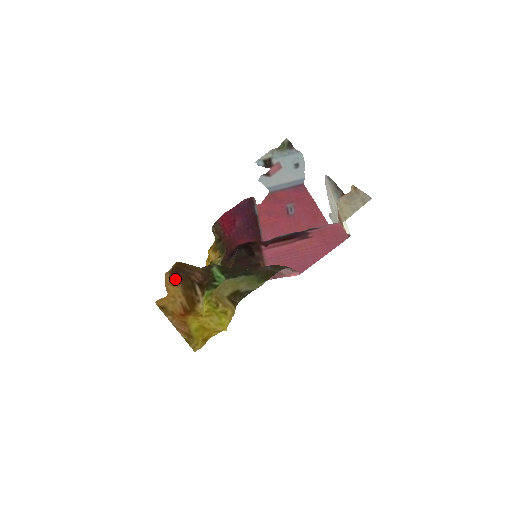
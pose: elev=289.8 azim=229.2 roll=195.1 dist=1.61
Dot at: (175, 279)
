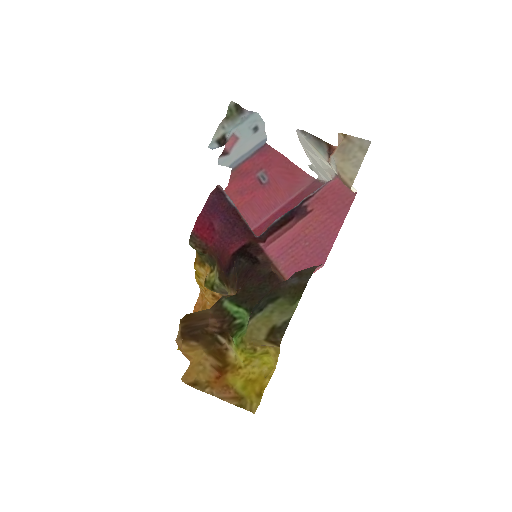
Dot at: (191, 343)
